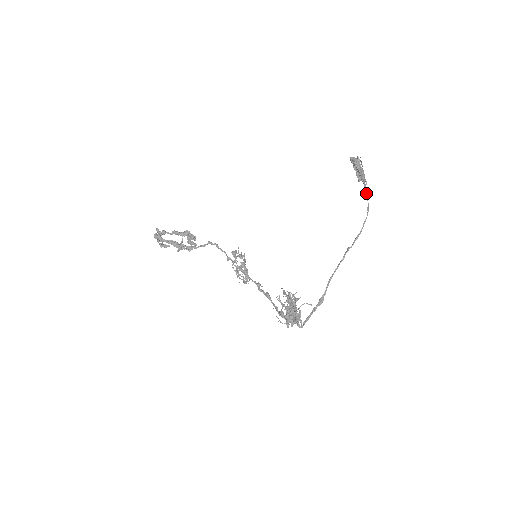
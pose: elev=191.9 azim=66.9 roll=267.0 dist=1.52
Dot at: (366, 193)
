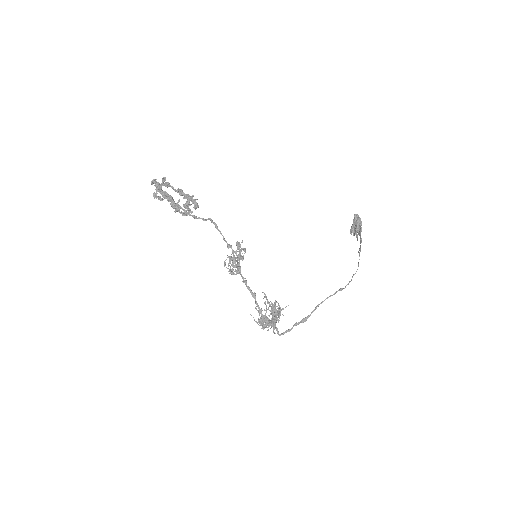
Dot at: occluded
